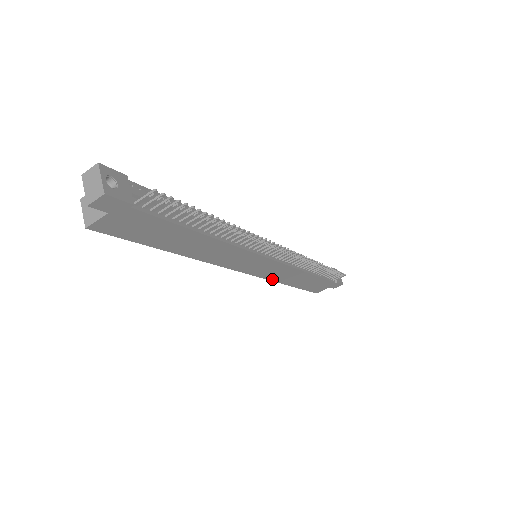
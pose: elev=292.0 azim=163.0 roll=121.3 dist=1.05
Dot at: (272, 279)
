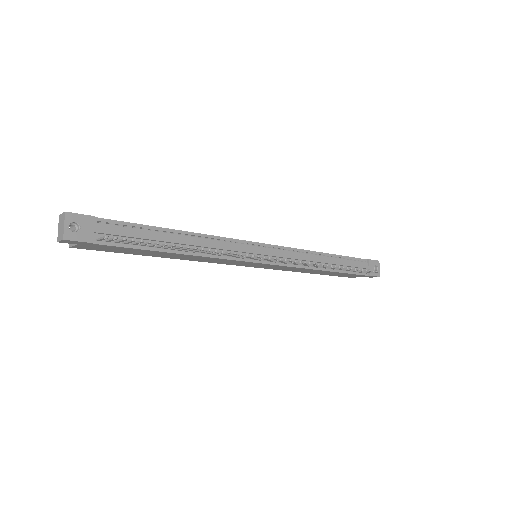
Dot at: (283, 270)
